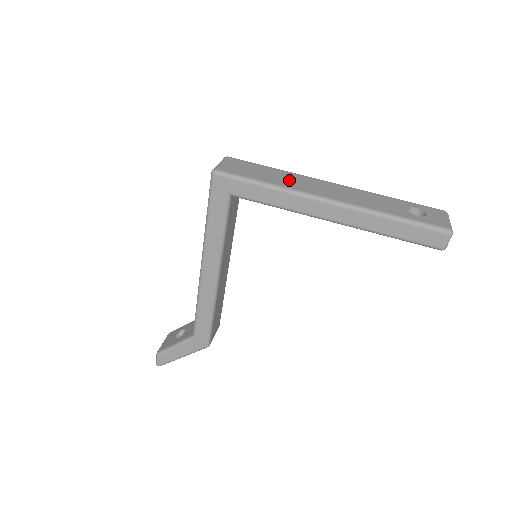
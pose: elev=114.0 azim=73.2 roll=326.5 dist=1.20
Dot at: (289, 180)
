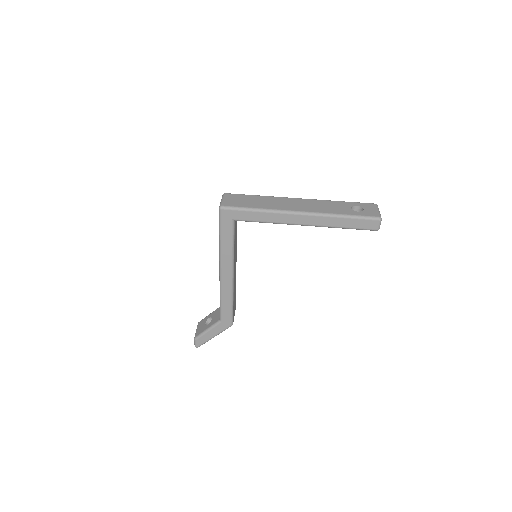
Dot at: (271, 203)
